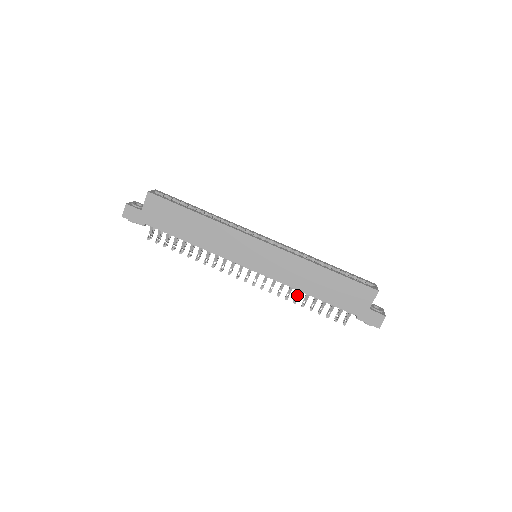
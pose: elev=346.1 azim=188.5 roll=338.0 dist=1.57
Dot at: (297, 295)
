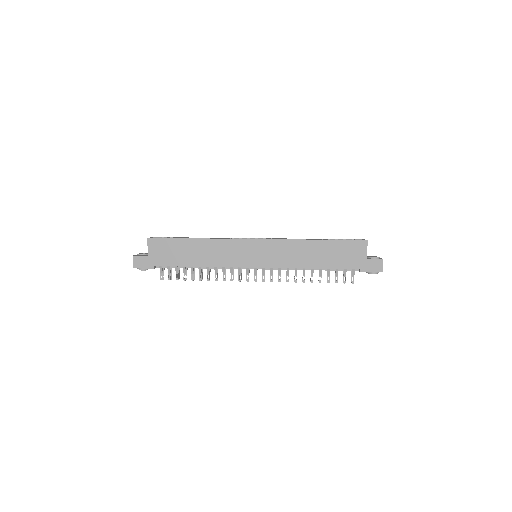
Dot at: (303, 274)
